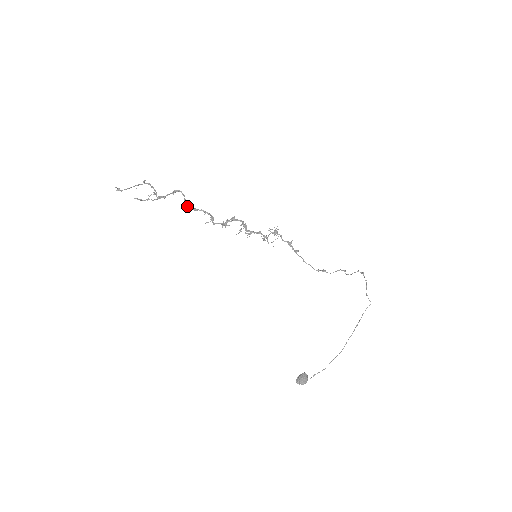
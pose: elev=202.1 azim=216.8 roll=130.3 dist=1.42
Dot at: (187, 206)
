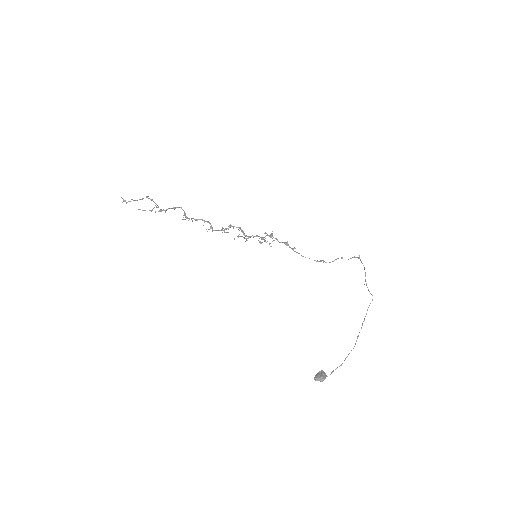
Dot at: occluded
